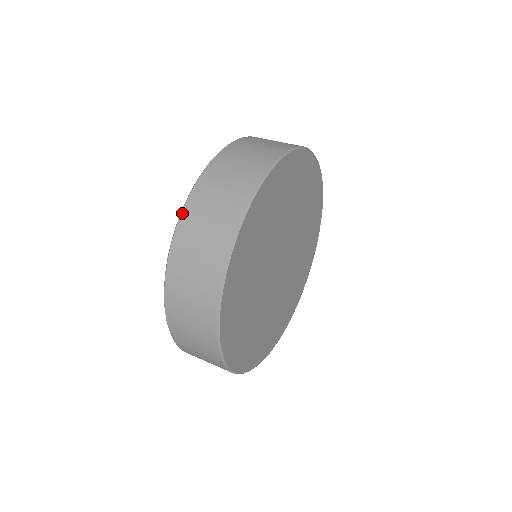
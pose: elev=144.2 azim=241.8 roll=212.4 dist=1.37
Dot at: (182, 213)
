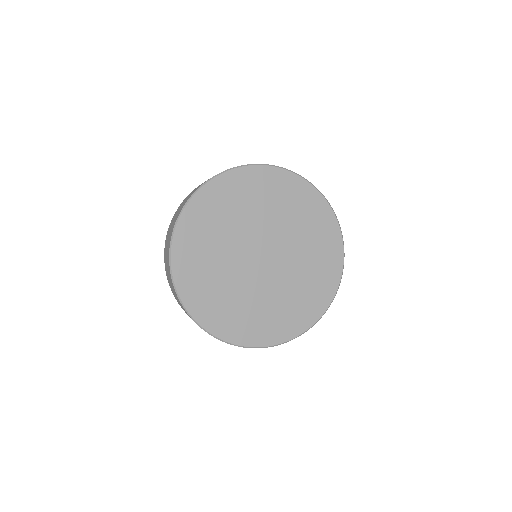
Dot at: (166, 275)
